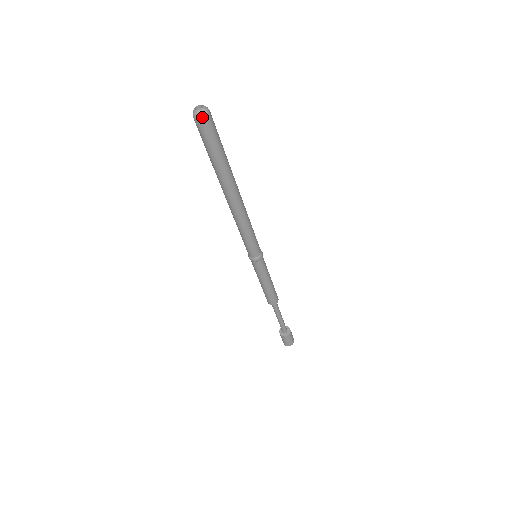
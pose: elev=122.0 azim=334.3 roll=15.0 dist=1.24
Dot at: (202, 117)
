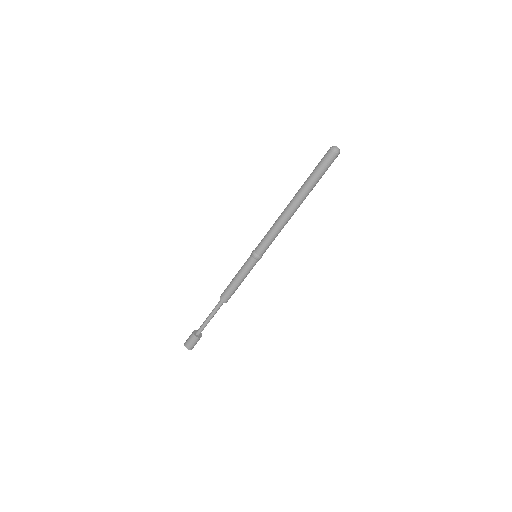
Dot at: (339, 153)
